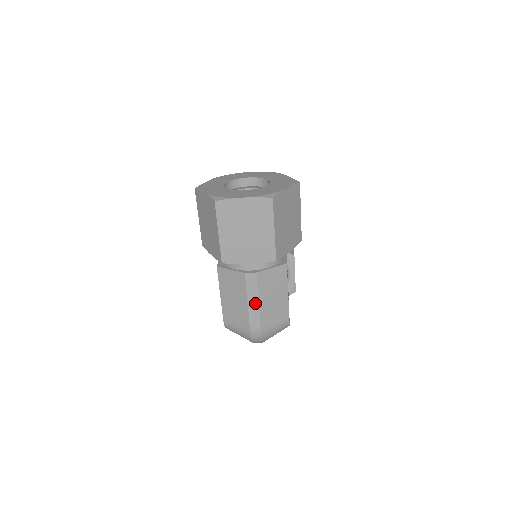
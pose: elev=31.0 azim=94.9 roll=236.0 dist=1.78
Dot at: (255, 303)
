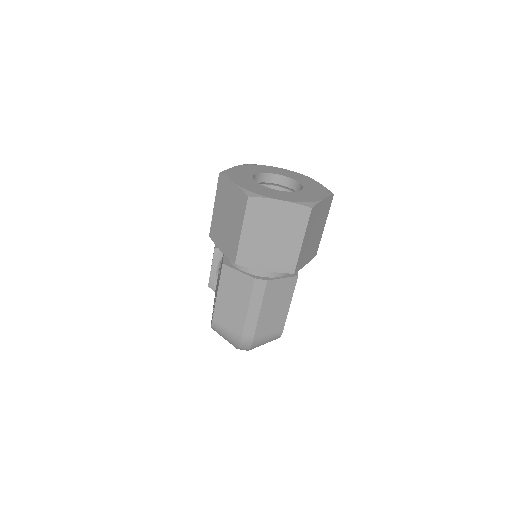
Dot at: (256, 311)
